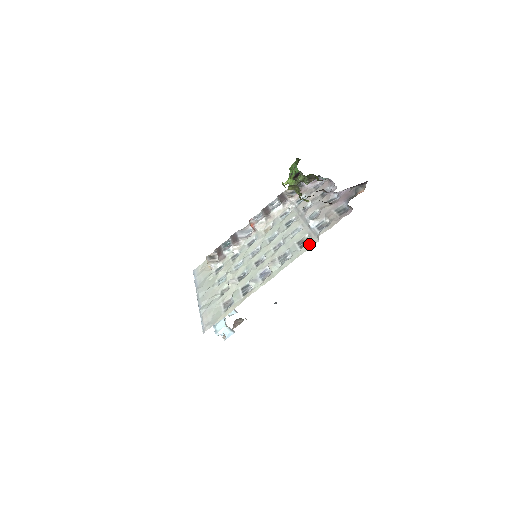
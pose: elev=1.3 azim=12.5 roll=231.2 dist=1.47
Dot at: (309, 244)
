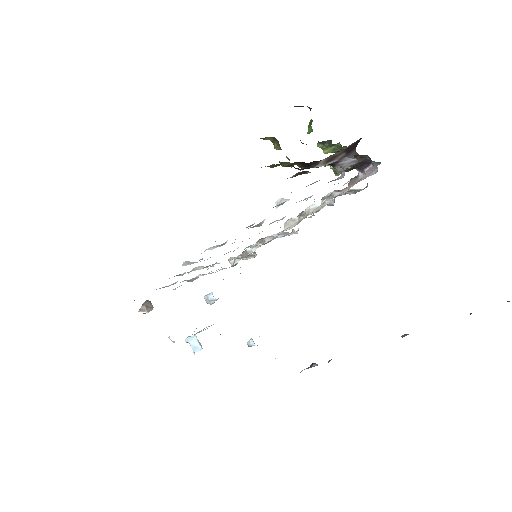
Dot at: occluded
